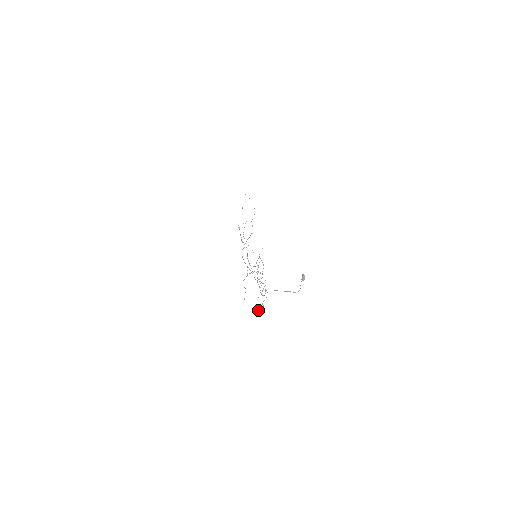
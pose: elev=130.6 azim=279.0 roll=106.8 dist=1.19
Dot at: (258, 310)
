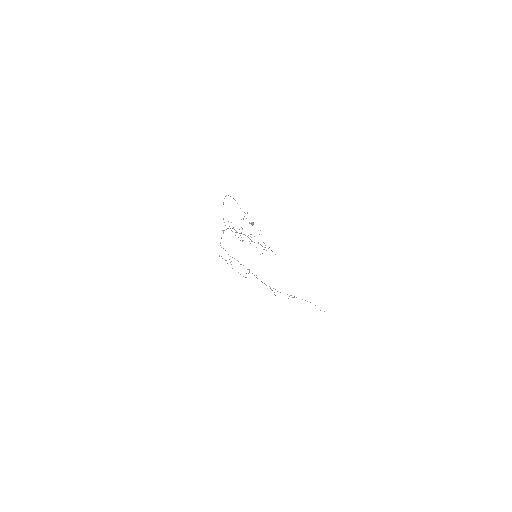
Dot at: (219, 256)
